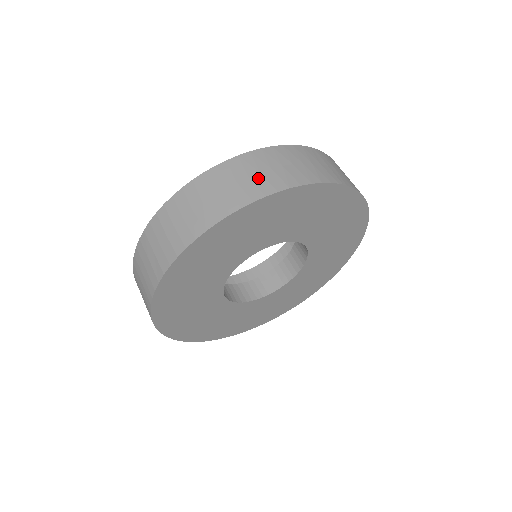
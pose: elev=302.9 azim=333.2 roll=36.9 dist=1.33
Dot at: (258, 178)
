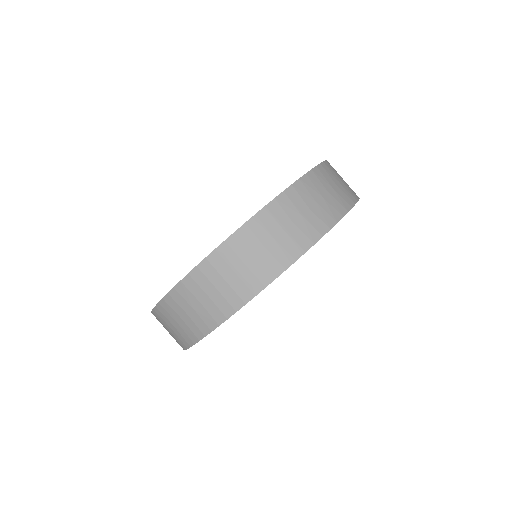
Dot at: (324, 203)
